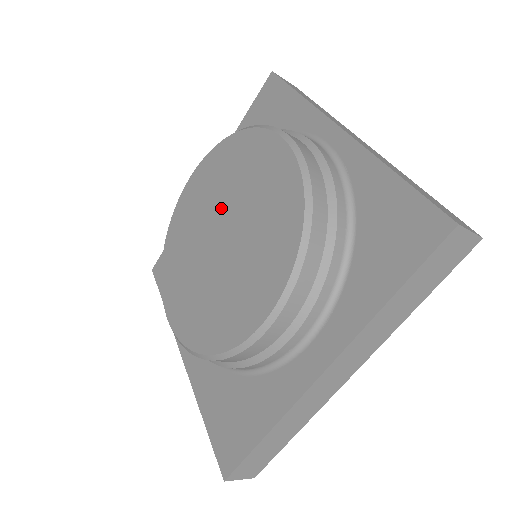
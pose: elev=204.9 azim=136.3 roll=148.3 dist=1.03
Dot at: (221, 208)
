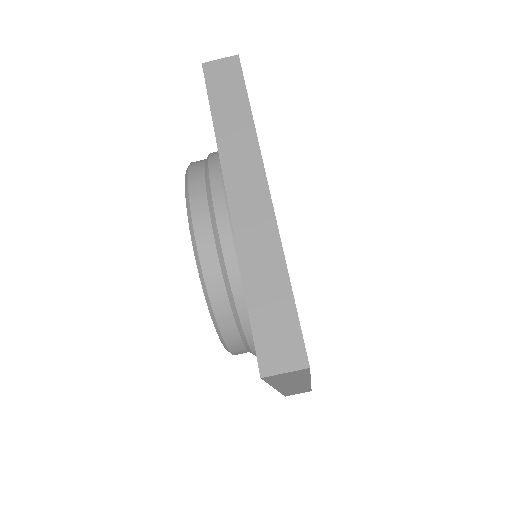
Dot at: occluded
